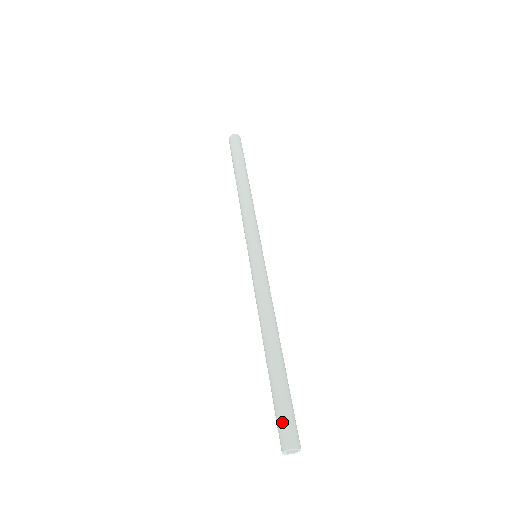
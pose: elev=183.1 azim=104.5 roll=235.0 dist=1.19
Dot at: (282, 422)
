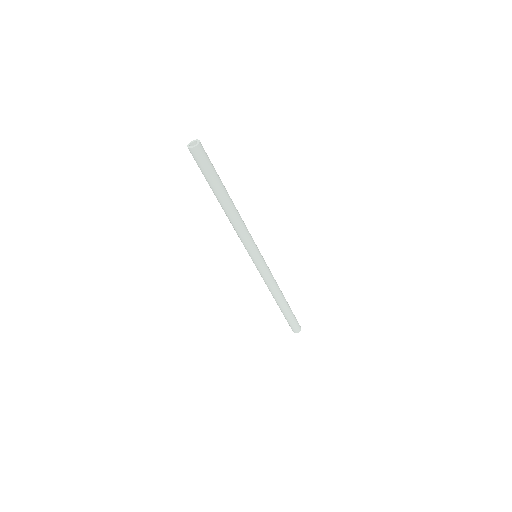
Dot at: occluded
